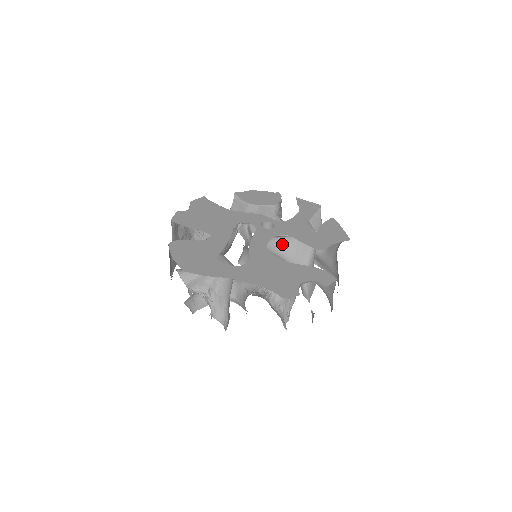
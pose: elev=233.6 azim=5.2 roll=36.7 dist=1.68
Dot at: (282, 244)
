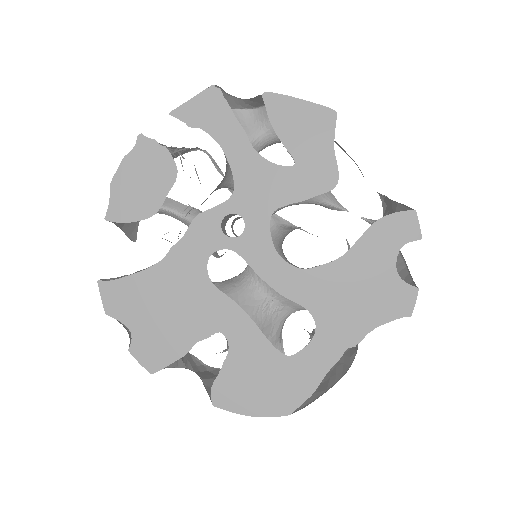
Dot at: occluded
